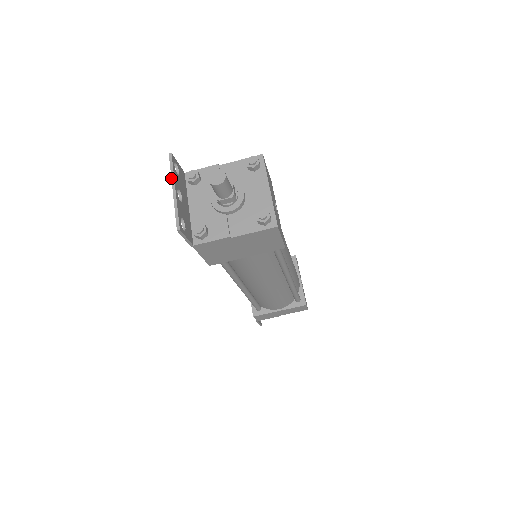
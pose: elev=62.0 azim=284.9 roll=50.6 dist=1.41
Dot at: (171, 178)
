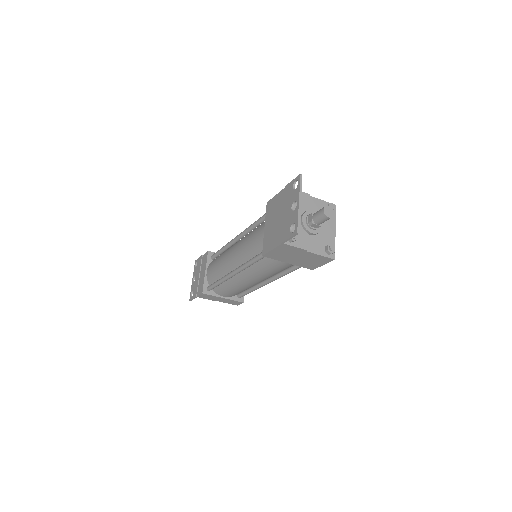
Dot at: (299, 193)
